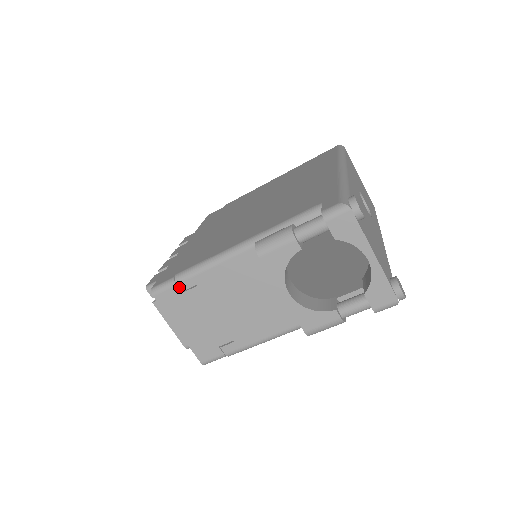
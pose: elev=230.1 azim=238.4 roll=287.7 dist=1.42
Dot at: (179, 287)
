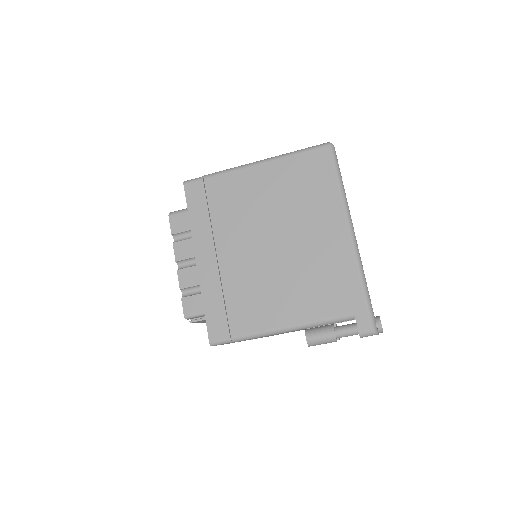
Dot at: occluded
